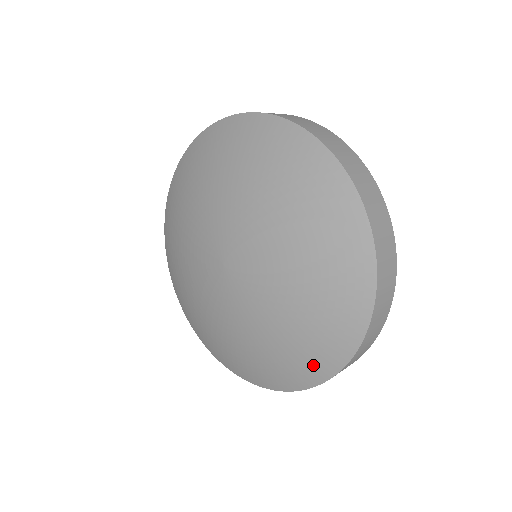
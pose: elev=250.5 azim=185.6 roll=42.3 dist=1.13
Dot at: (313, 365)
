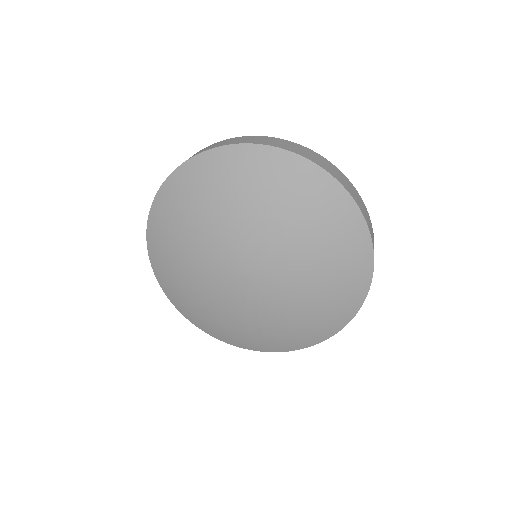
Dot at: (323, 330)
